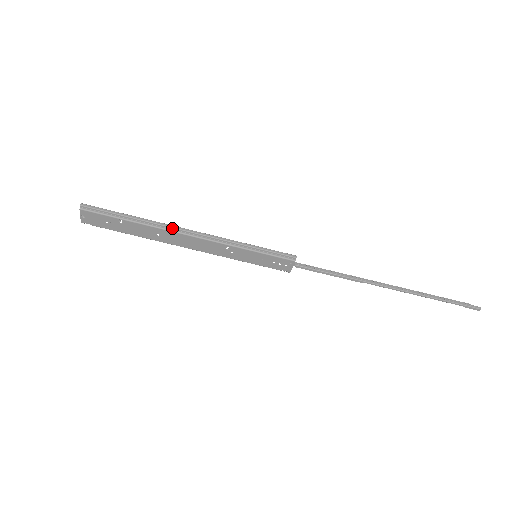
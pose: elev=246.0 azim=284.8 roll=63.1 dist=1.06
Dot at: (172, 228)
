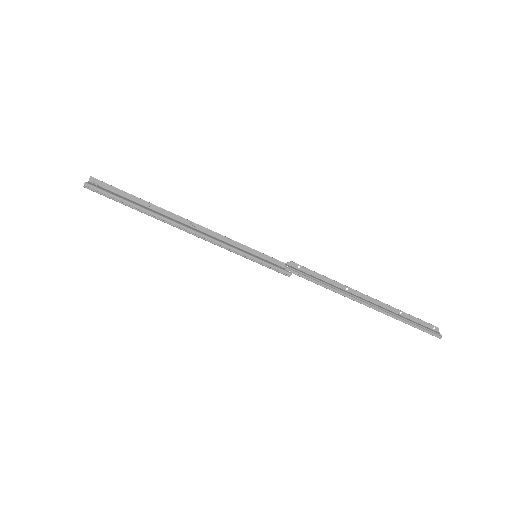
Dot at: (176, 226)
